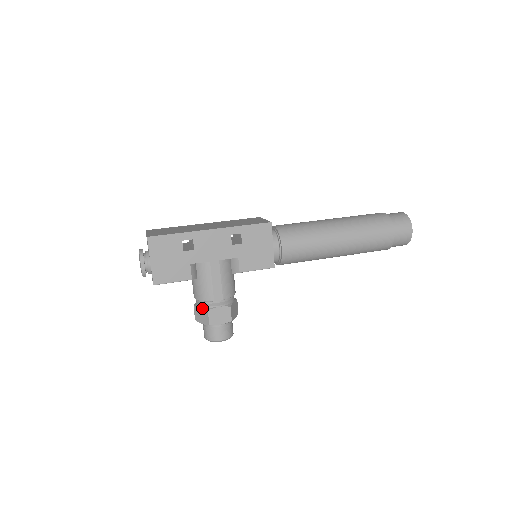
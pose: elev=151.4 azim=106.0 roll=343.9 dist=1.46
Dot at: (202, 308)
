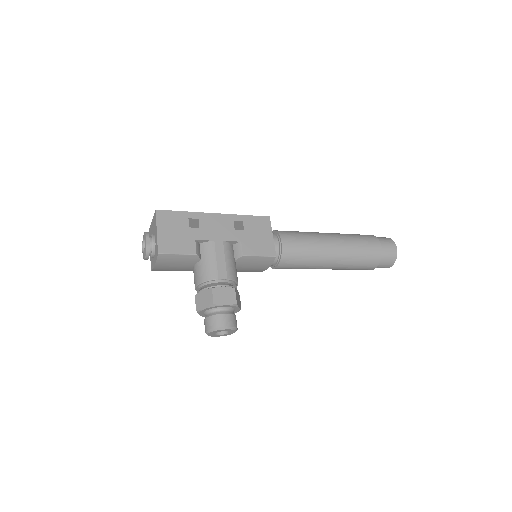
Dot at: (205, 290)
